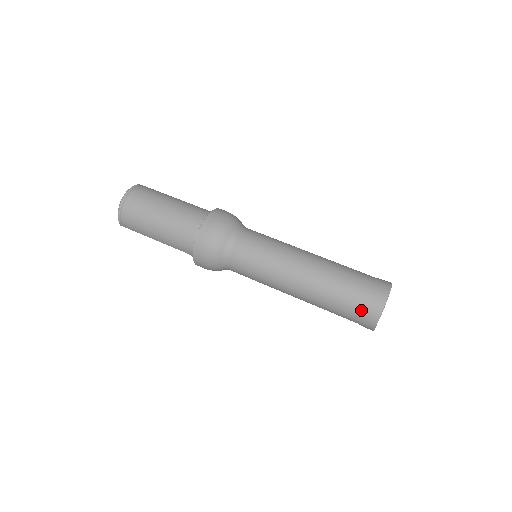
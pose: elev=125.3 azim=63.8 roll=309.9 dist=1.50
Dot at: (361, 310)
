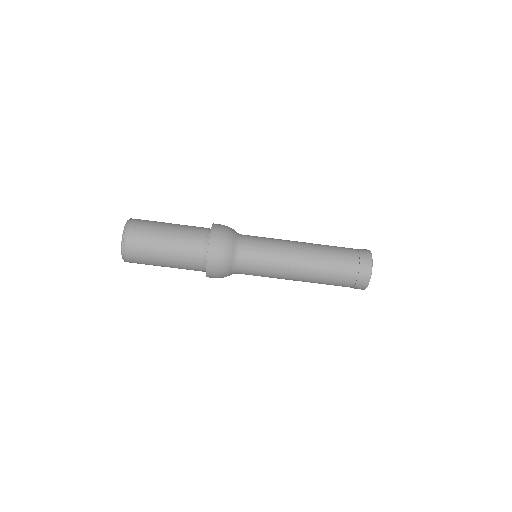
Dot at: (351, 287)
